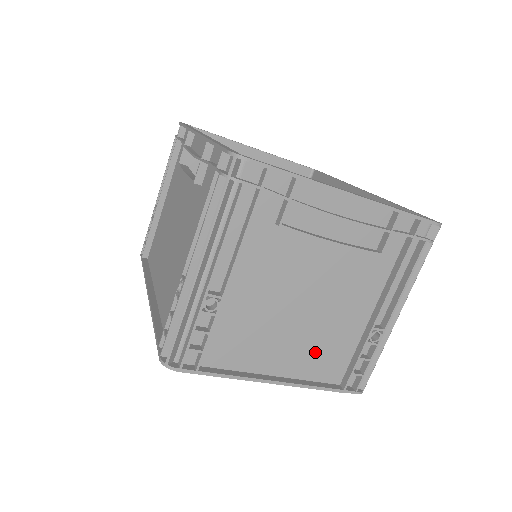
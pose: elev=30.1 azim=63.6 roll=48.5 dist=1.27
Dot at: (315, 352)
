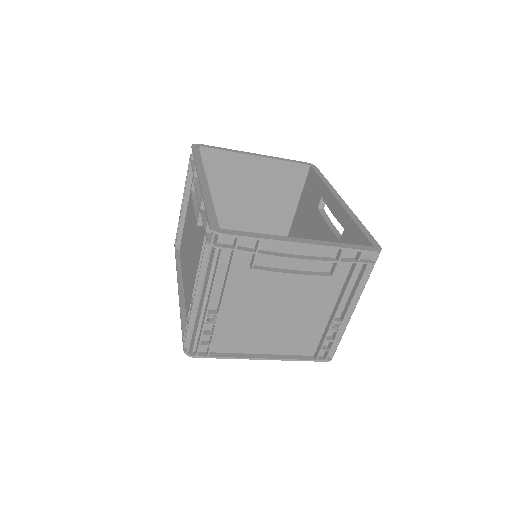
Dot at: (292, 338)
